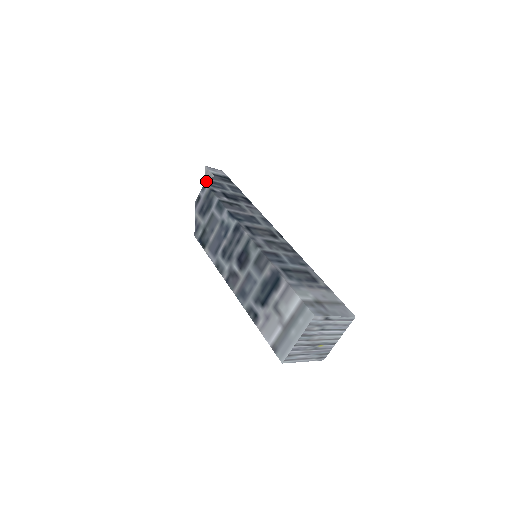
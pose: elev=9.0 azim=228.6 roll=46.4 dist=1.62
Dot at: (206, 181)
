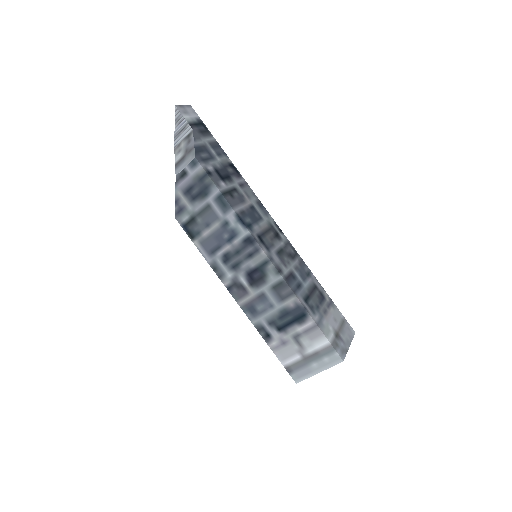
Dot at: (195, 152)
